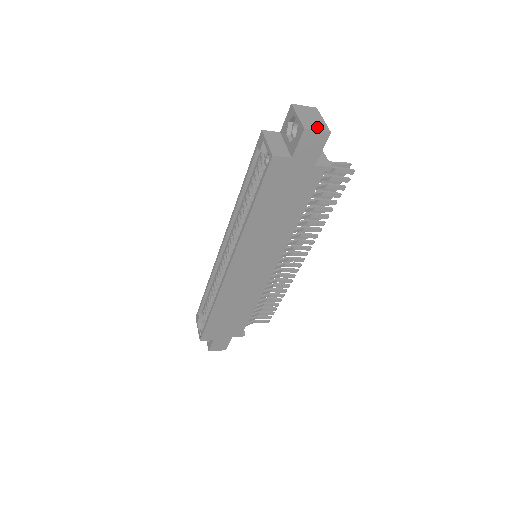
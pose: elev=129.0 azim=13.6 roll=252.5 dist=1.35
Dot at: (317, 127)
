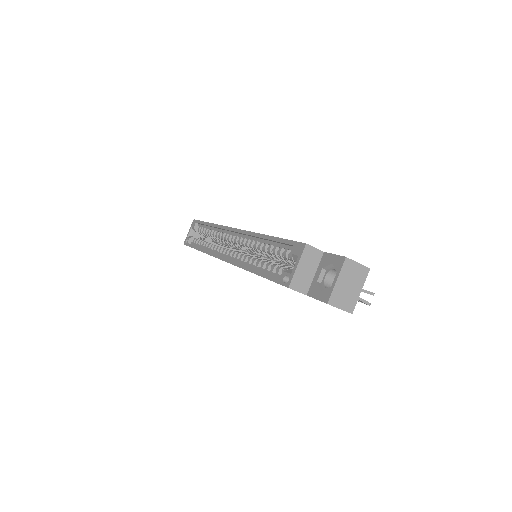
Dot at: (344, 303)
